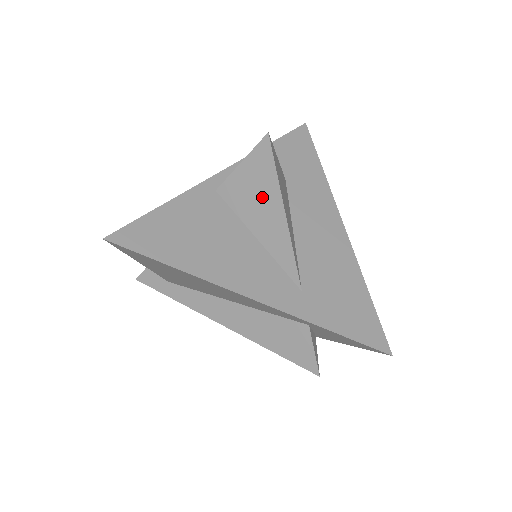
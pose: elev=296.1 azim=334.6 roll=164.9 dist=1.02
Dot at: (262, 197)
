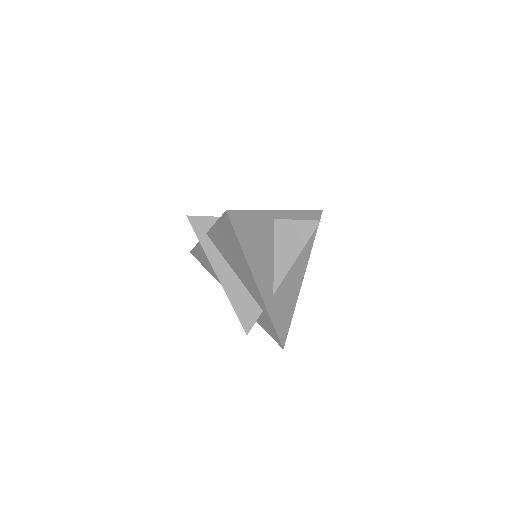
Dot at: (293, 242)
